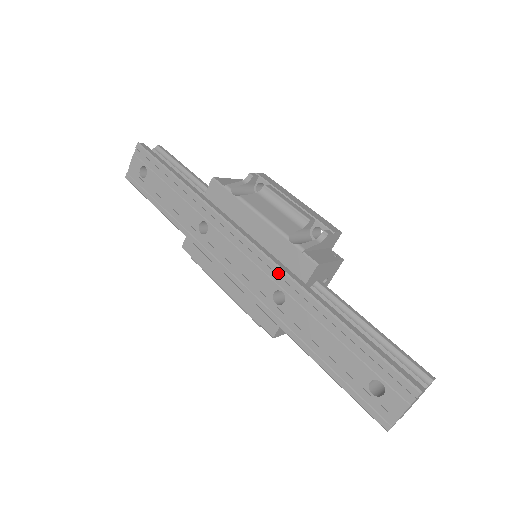
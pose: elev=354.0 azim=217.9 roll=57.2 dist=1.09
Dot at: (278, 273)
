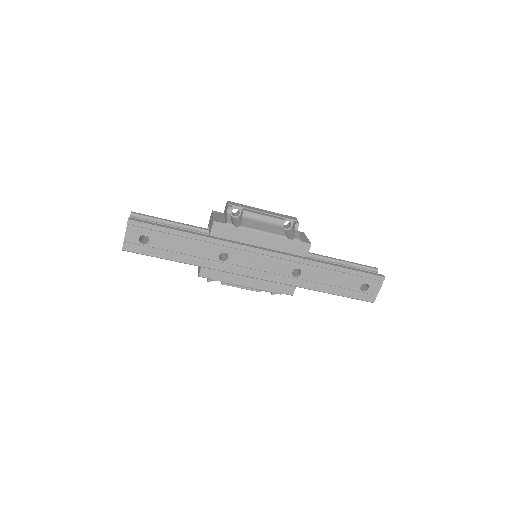
Dot at: (292, 260)
